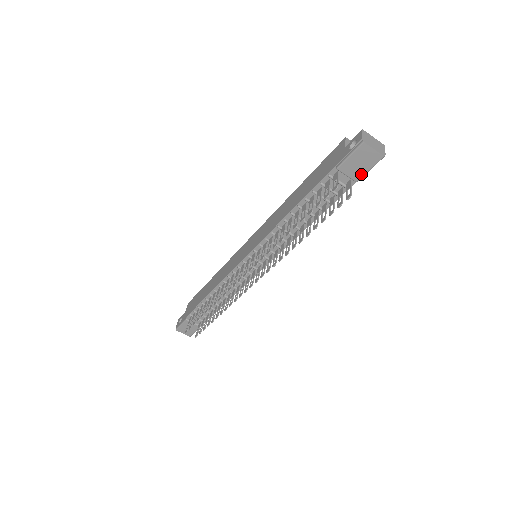
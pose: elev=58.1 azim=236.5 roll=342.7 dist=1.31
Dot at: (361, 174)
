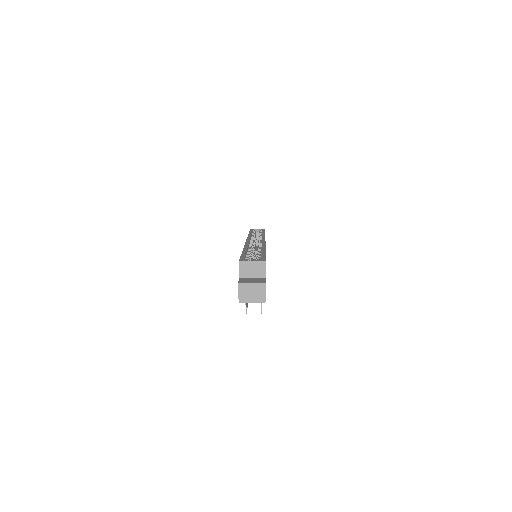
Dot at: occluded
